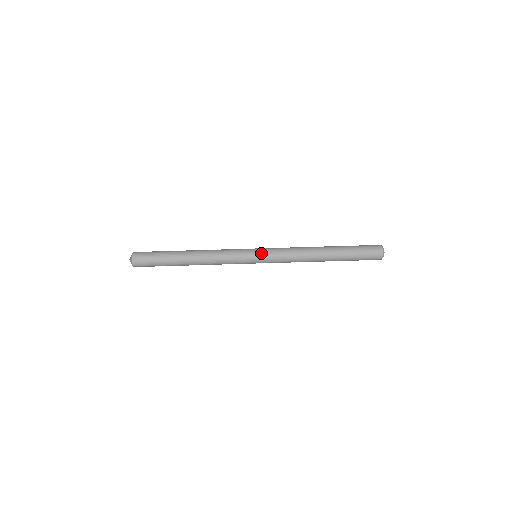
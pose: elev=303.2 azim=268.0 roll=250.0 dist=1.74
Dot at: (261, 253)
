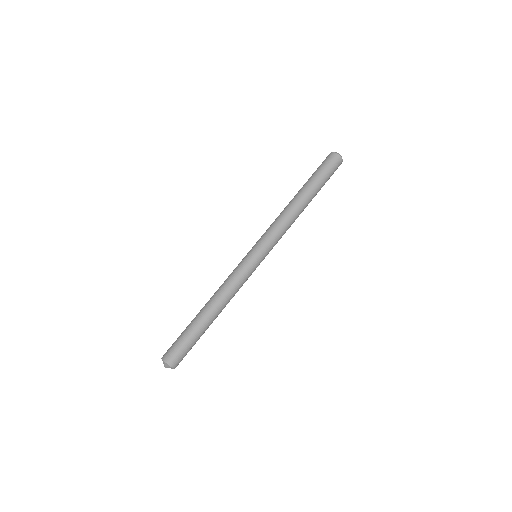
Dot at: (259, 249)
